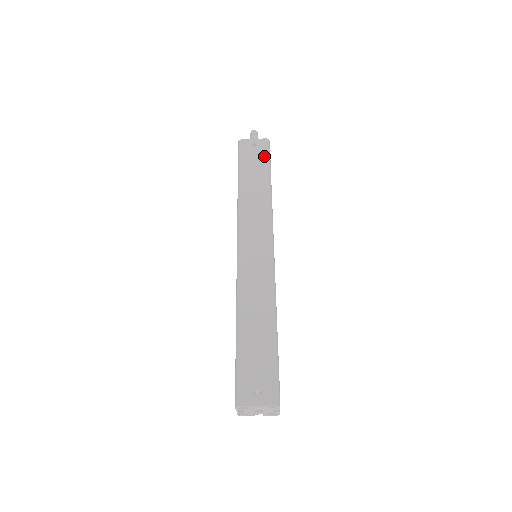
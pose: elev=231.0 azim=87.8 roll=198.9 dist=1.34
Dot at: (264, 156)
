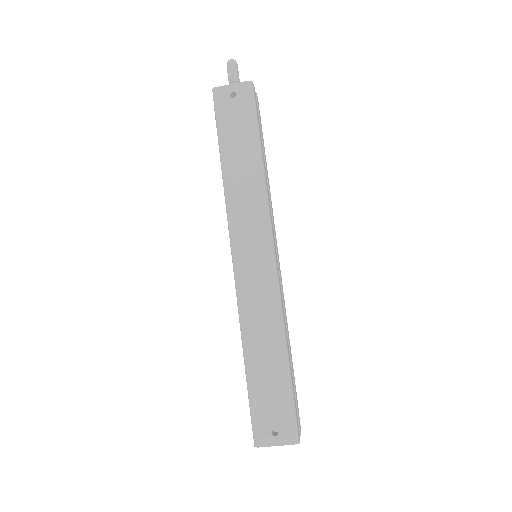
Dot at: (248, 113)
